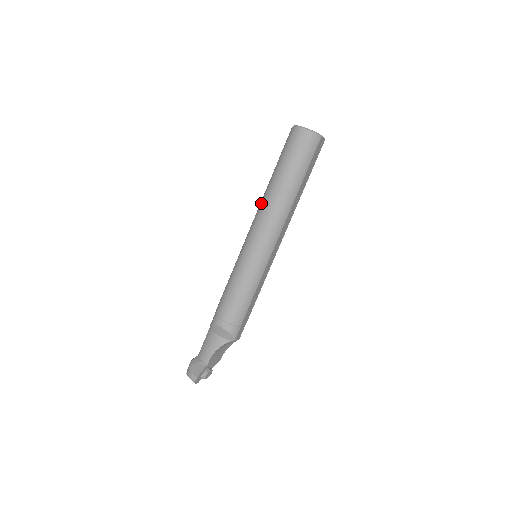
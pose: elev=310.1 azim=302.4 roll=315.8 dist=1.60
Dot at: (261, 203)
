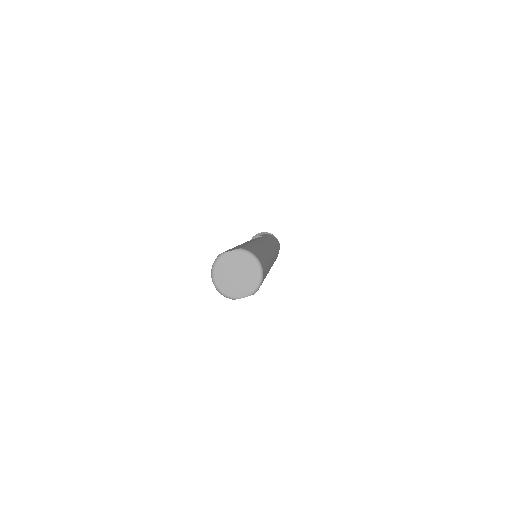
Dot at: occluded
